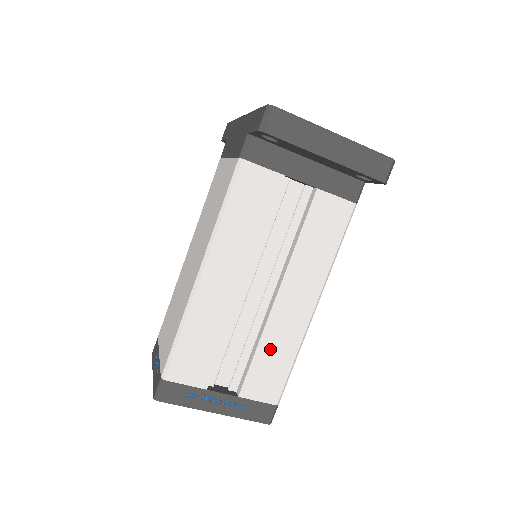
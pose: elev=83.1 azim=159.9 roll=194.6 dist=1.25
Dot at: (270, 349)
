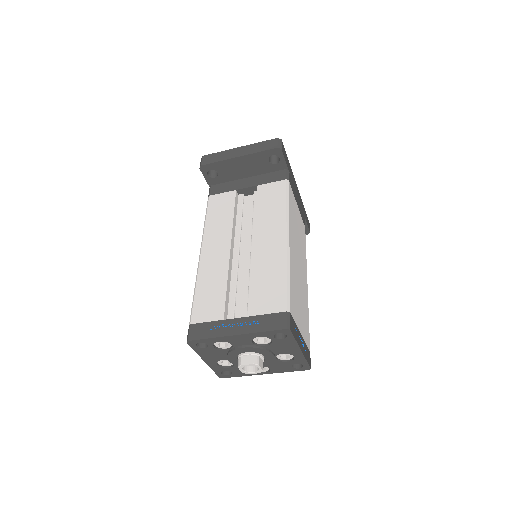
Dot at: (263, 275)
